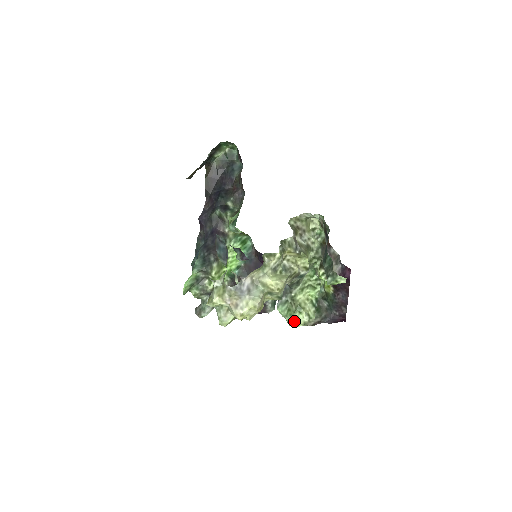
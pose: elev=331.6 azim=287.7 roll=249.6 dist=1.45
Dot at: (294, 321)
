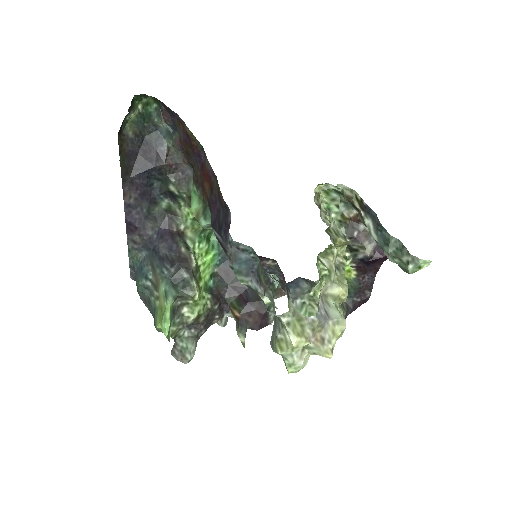
Dot at: occluded
